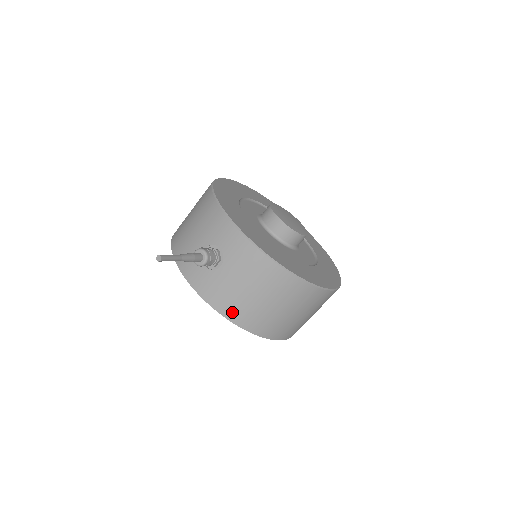
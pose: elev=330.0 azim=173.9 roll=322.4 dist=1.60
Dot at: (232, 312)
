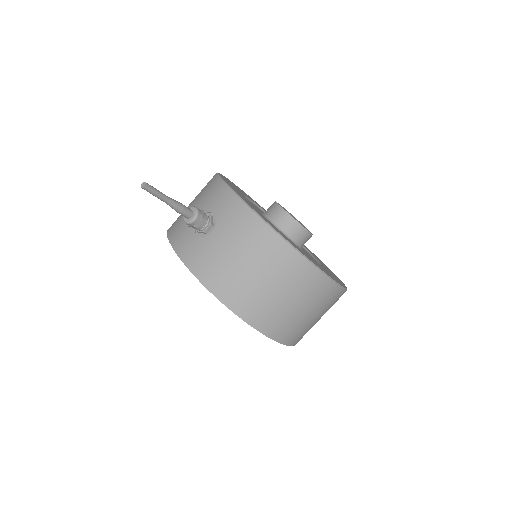
Dot at: (218, 284)
